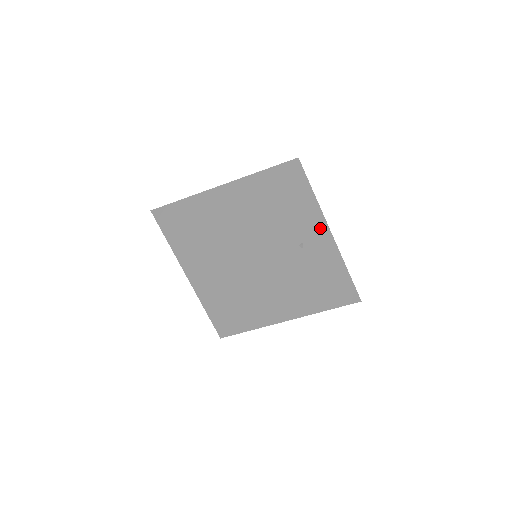
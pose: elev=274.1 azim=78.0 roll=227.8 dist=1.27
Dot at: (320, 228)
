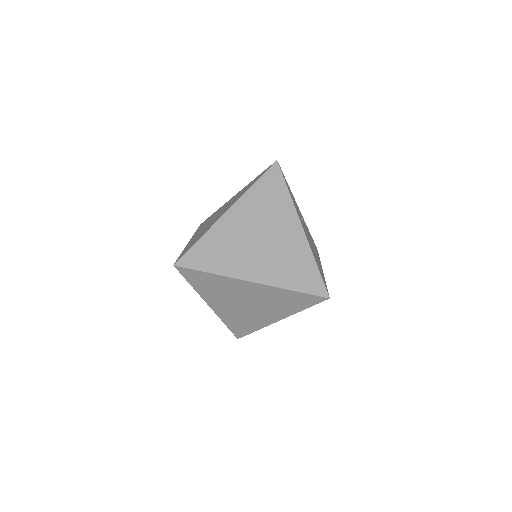
Dot at: (297, 206)
